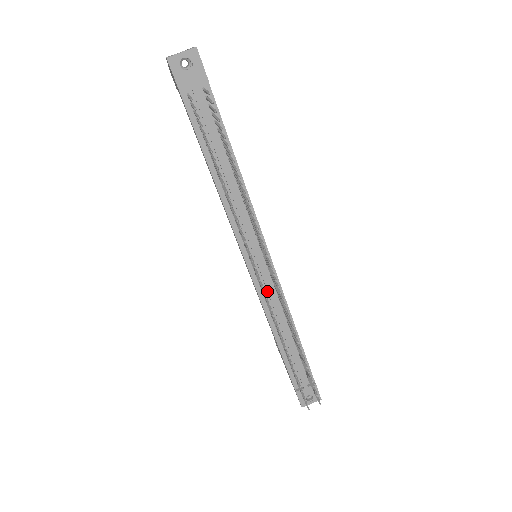
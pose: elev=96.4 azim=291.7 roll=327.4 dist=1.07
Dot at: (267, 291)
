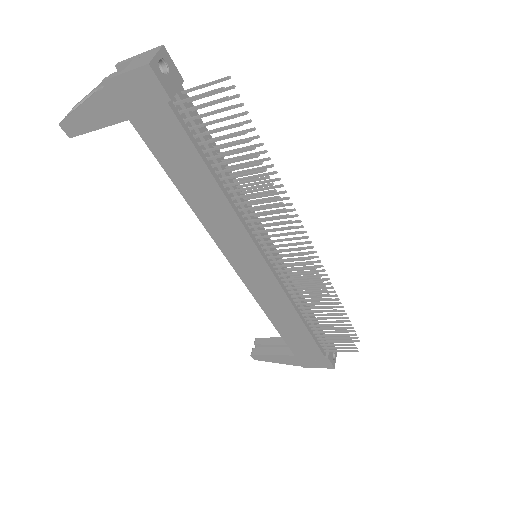
Dot at: (284, 279)
